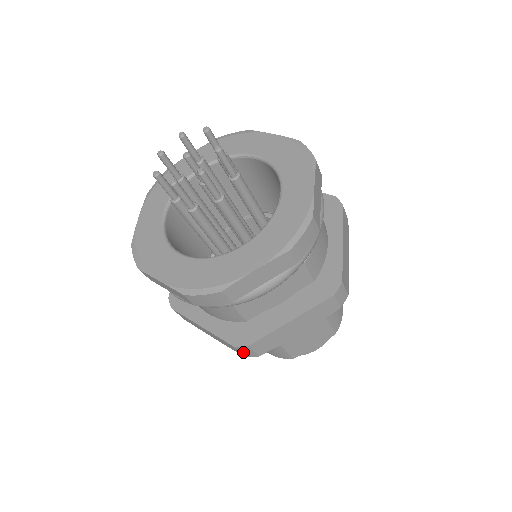
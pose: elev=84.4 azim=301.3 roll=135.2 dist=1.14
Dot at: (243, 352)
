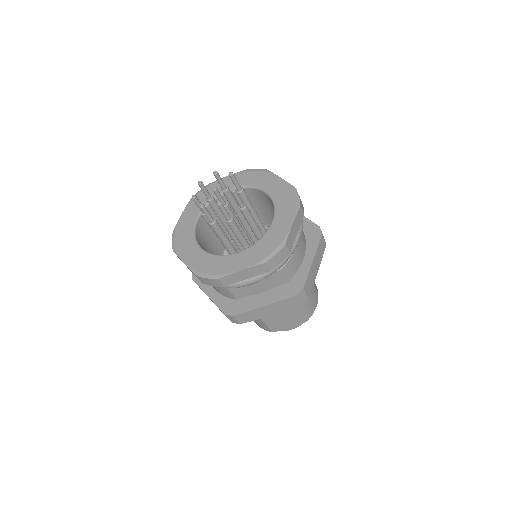
Dot at: (230, 319)
